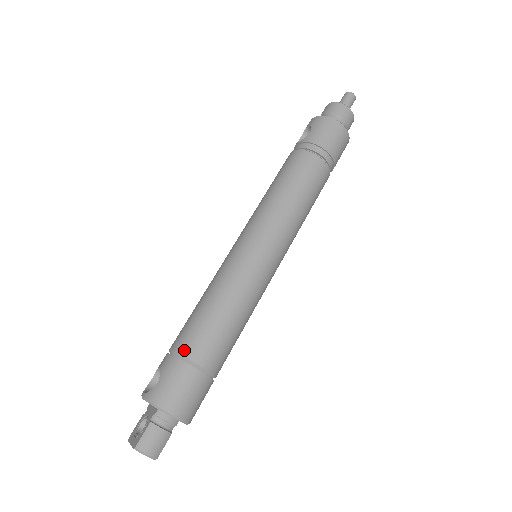
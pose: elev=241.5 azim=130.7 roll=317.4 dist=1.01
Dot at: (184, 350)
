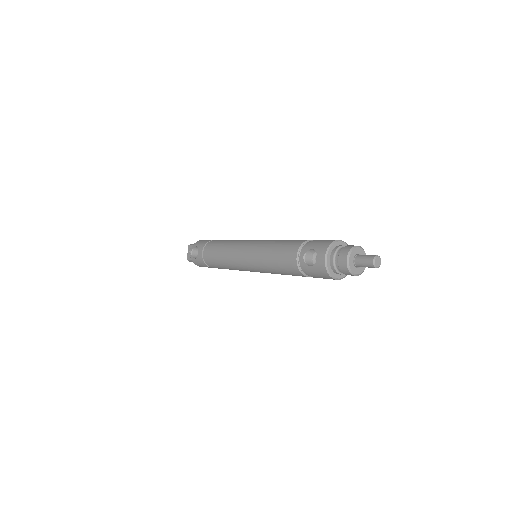
Dot at: (206, 263)
